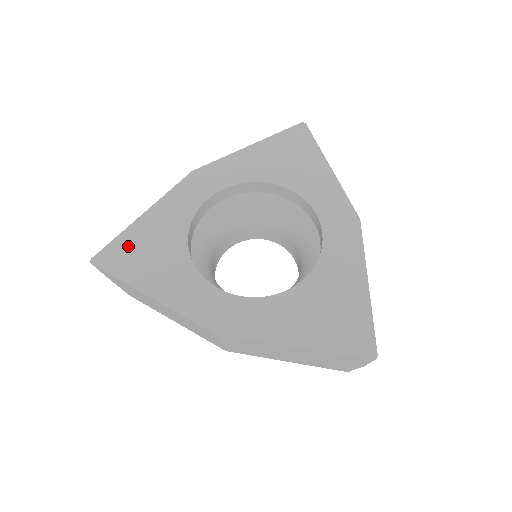
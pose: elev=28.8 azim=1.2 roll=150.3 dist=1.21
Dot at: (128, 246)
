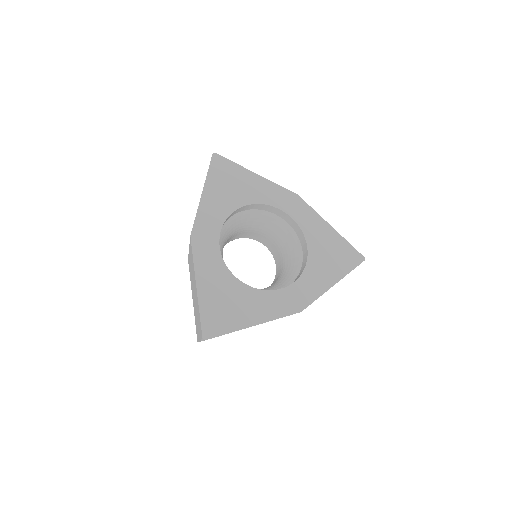
Dot at: (212, 312)
